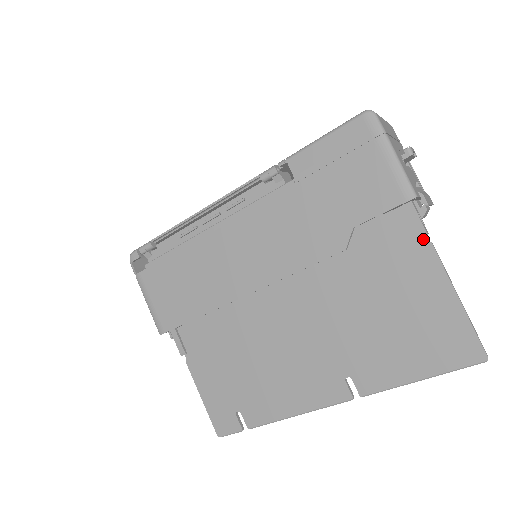
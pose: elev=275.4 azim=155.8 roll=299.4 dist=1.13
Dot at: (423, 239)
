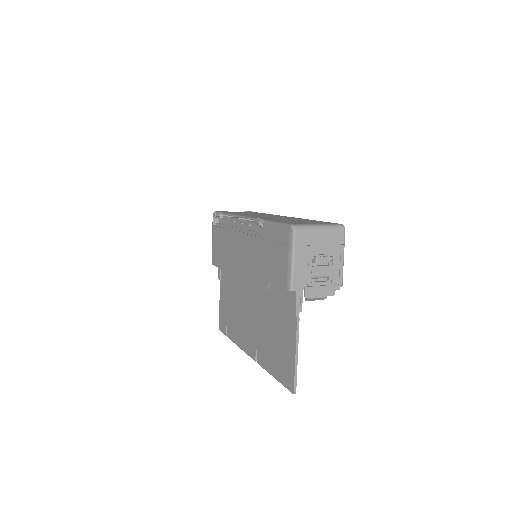
Dot at: (295, 313)
